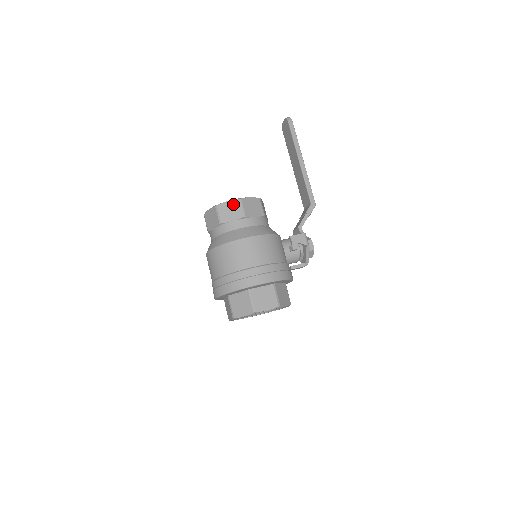
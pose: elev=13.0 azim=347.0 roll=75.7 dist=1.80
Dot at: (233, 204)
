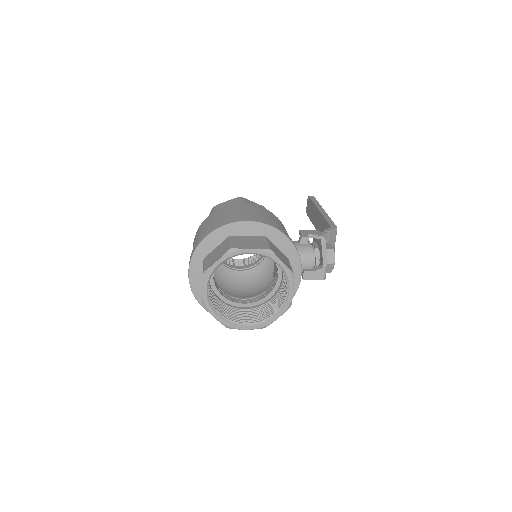
Dot at: (232, 201)
